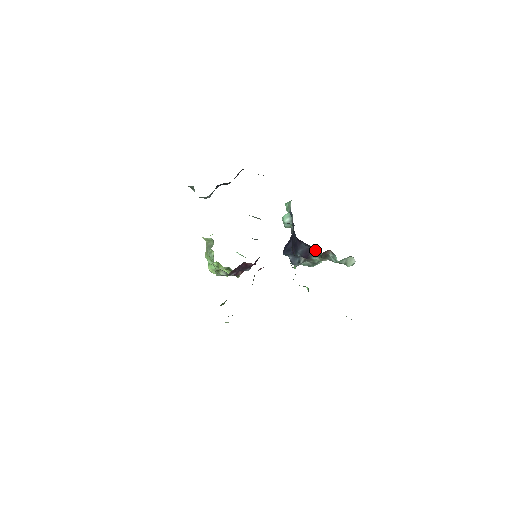
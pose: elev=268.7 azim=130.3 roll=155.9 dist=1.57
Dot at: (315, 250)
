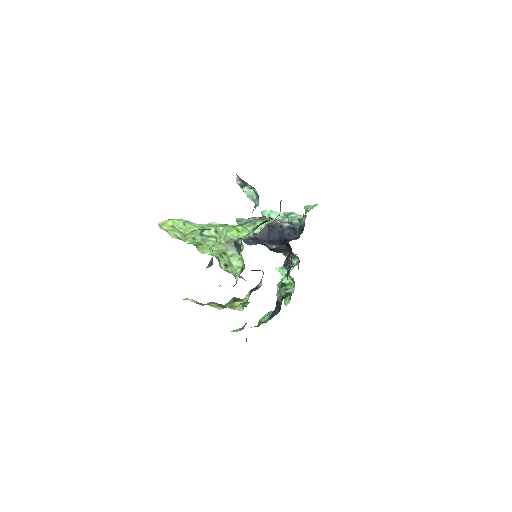
Dot at: (291, 255)
